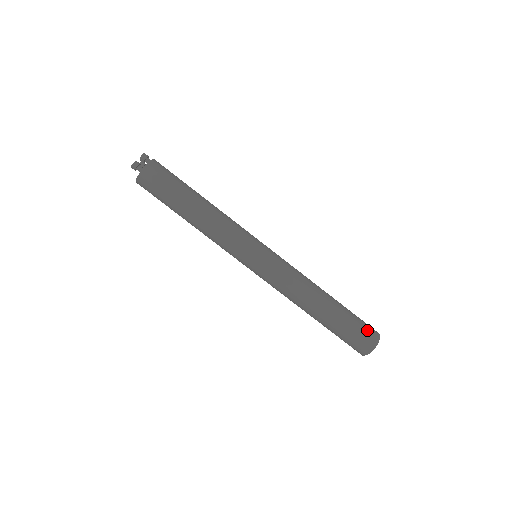
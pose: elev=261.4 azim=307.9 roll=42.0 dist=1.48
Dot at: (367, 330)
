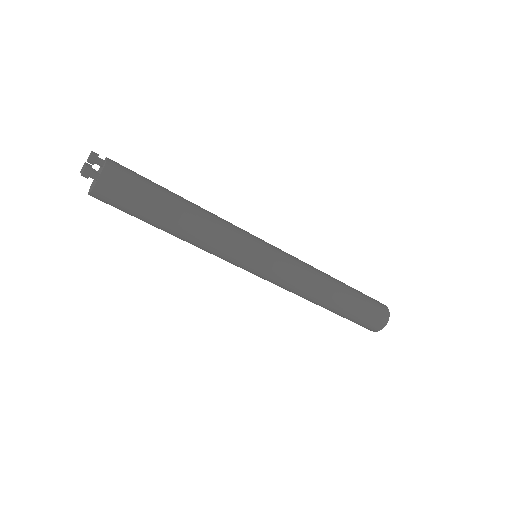
Dot at: (378, 306)
